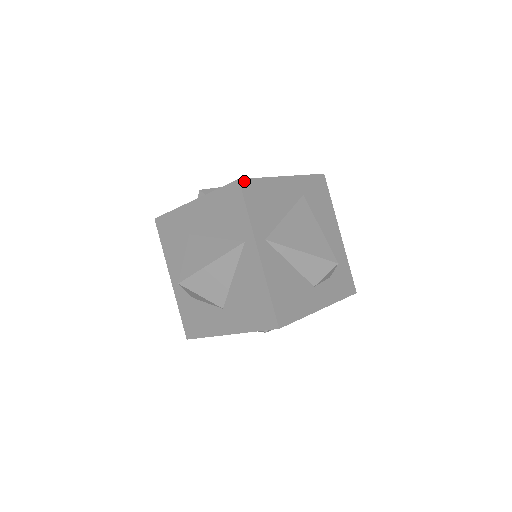
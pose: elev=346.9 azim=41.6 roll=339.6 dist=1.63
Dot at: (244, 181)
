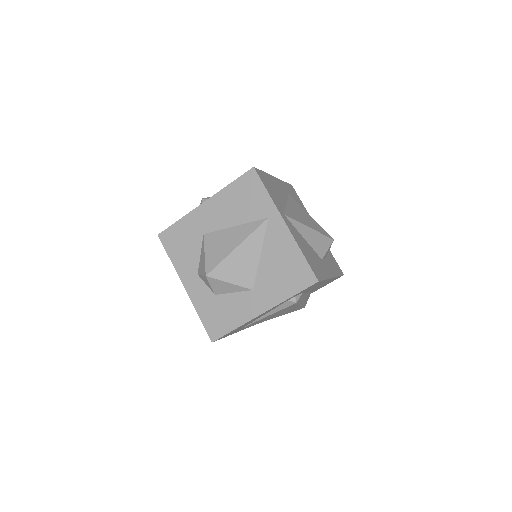
Dot at: (257, 170)
